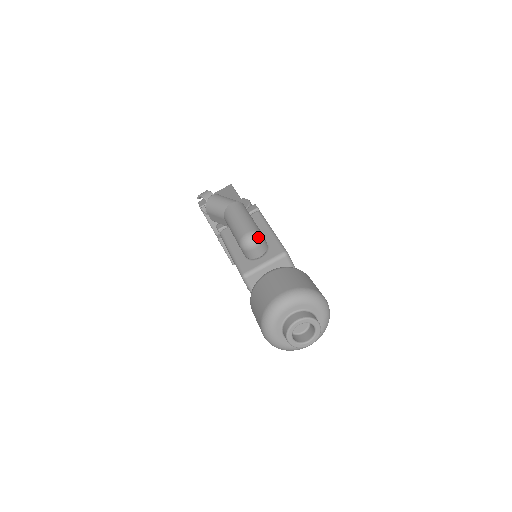
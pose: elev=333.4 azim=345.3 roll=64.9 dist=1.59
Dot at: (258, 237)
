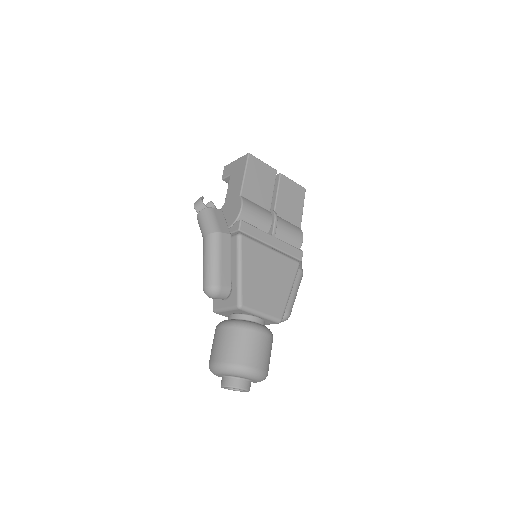
Dot at: (213, 292)
